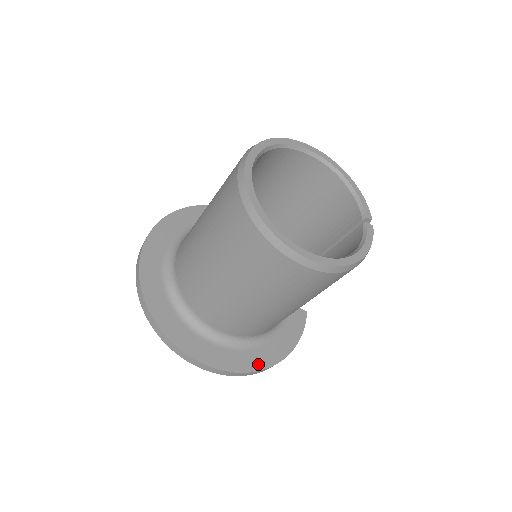
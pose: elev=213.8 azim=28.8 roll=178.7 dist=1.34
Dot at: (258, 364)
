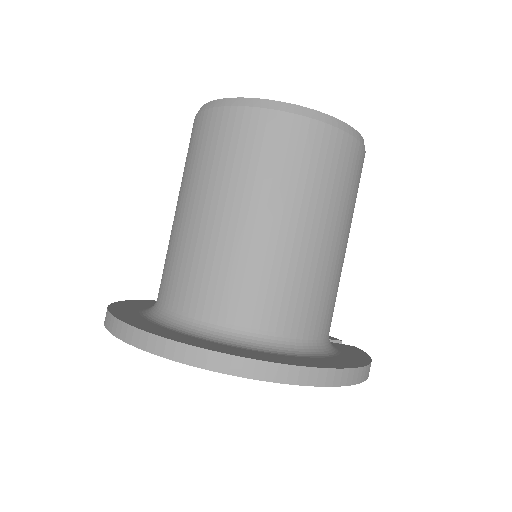
Dot at: (339, 365)
